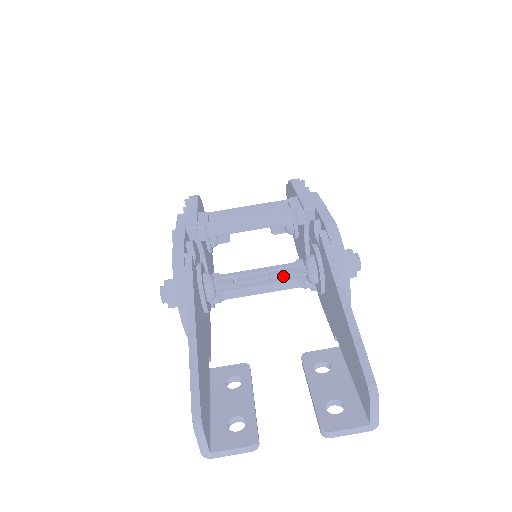
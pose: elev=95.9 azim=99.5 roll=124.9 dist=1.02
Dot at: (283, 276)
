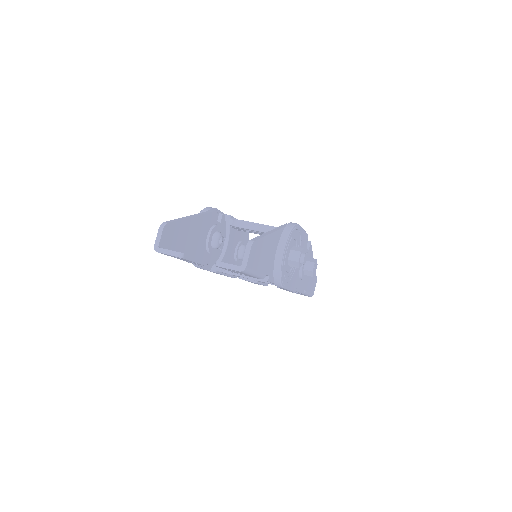
Dot at: occluded
